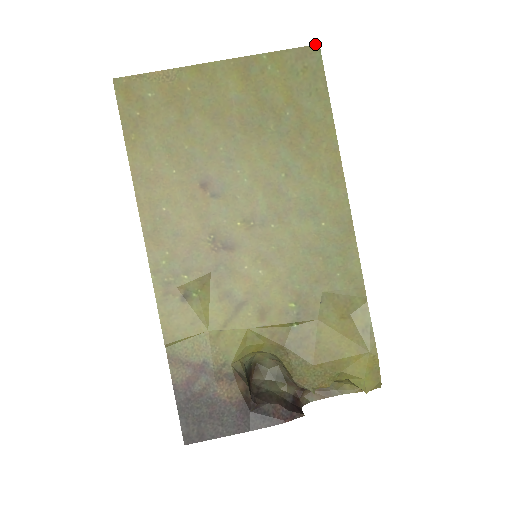
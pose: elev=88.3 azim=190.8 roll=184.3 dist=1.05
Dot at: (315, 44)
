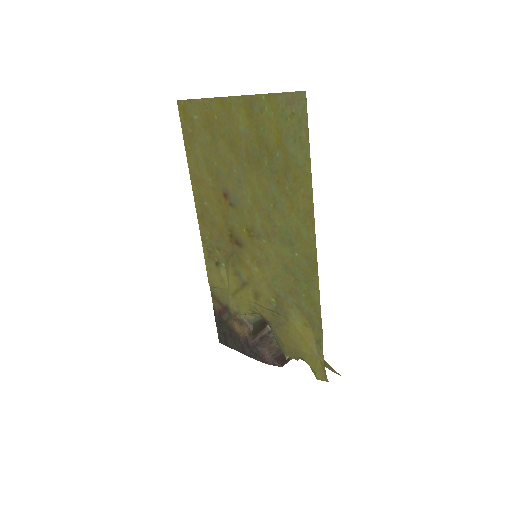
Dot at: occluded
